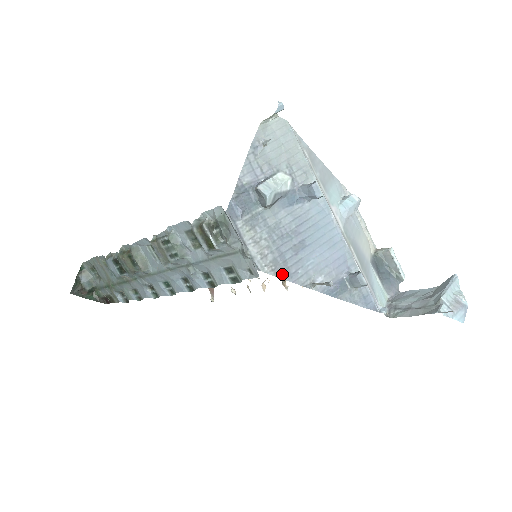
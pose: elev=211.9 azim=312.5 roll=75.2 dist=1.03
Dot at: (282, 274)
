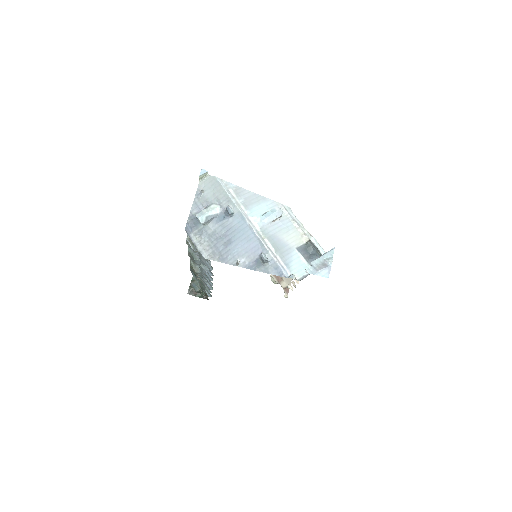
Dot at: (218, 259)
